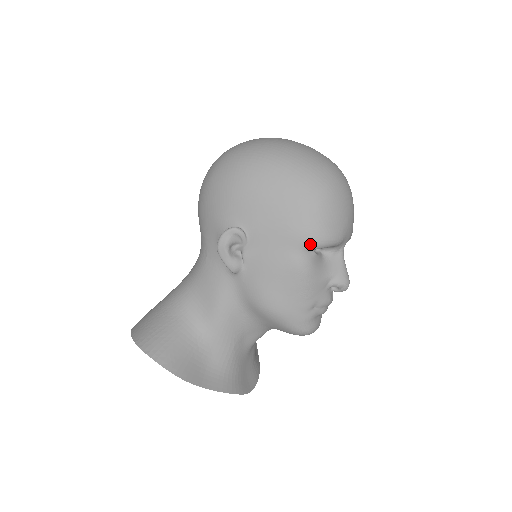
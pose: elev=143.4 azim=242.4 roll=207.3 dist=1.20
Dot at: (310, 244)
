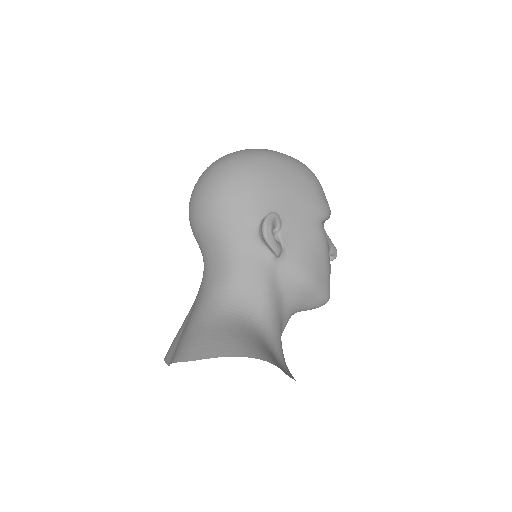
Dot at: (324, 215)
